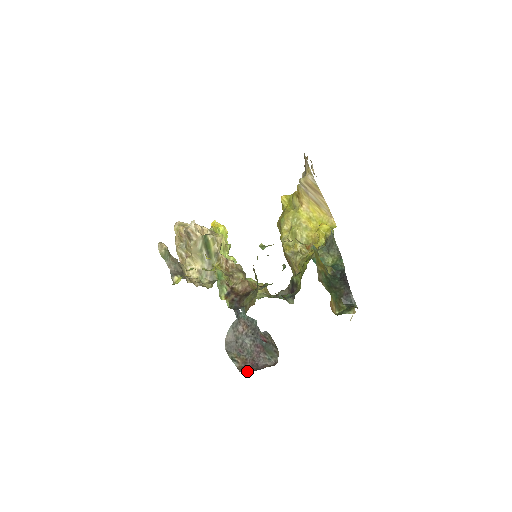
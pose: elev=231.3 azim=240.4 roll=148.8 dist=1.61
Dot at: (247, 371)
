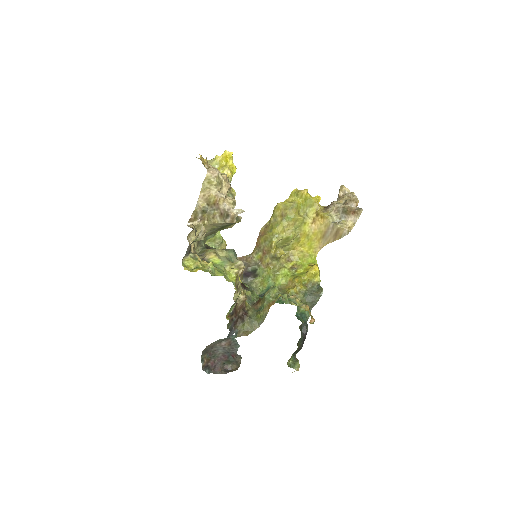
Dot at: (207, 371)
